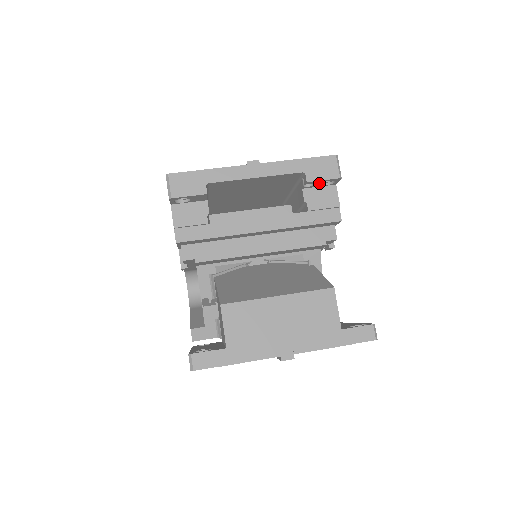
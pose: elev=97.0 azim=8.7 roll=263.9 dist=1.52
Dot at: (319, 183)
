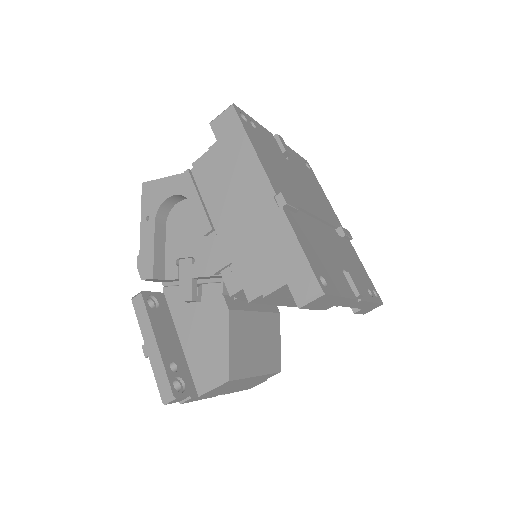
Dot at: occluded
